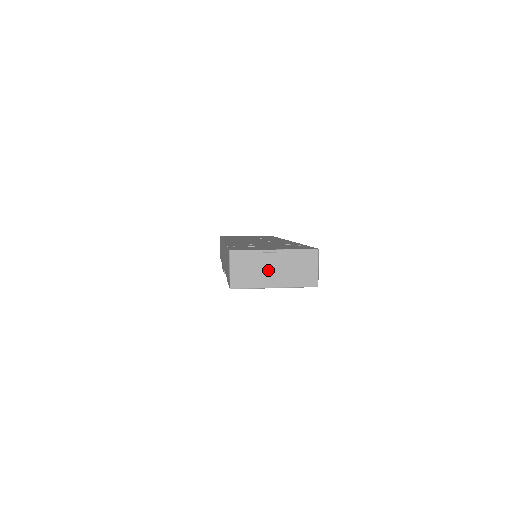
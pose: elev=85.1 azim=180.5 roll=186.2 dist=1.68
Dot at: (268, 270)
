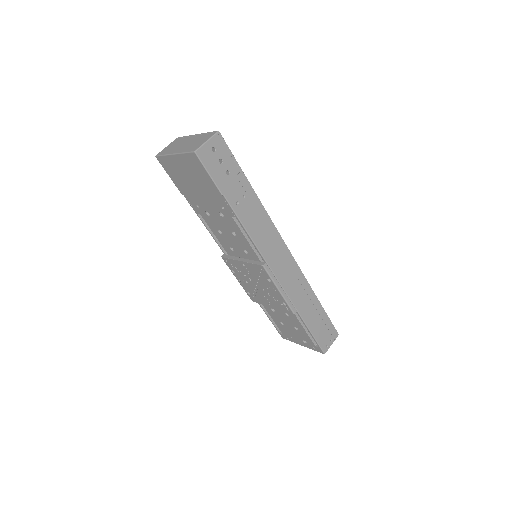
Dot at: (182, 145)
